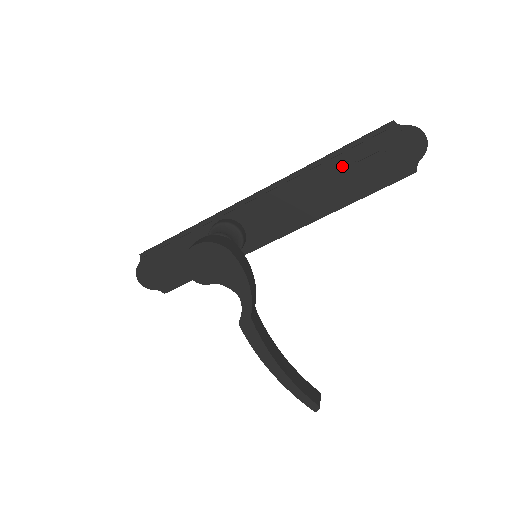
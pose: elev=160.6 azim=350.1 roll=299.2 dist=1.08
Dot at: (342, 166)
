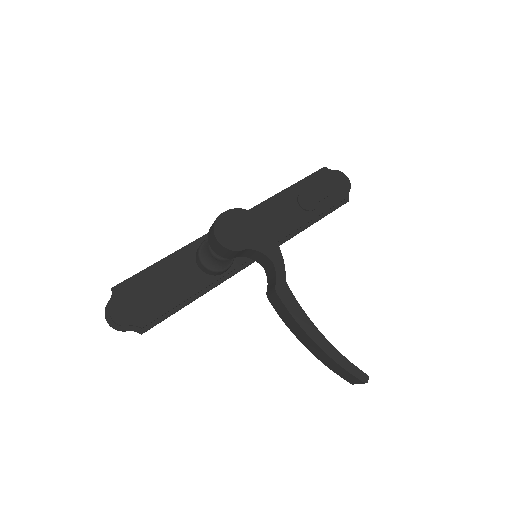
Dot at: (300, 194)
